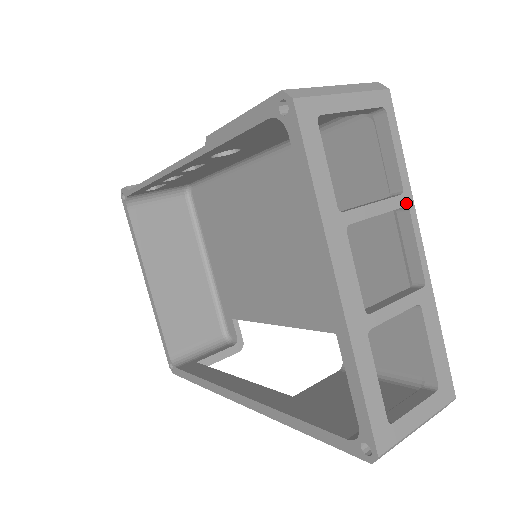
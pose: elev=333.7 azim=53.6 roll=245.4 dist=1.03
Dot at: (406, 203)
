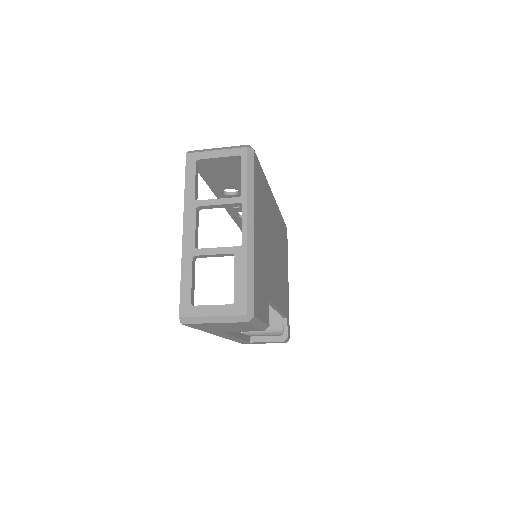
Dot at: (241, 201)
